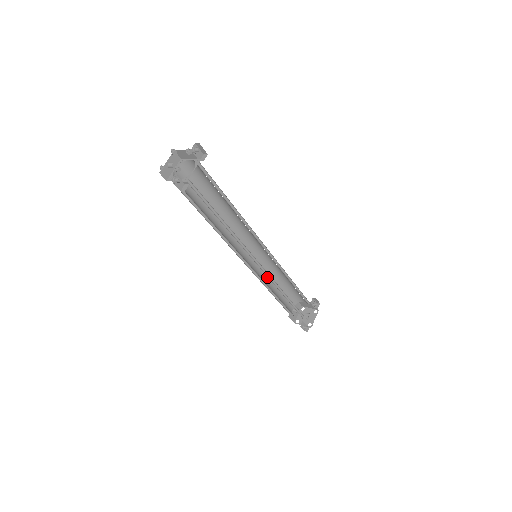
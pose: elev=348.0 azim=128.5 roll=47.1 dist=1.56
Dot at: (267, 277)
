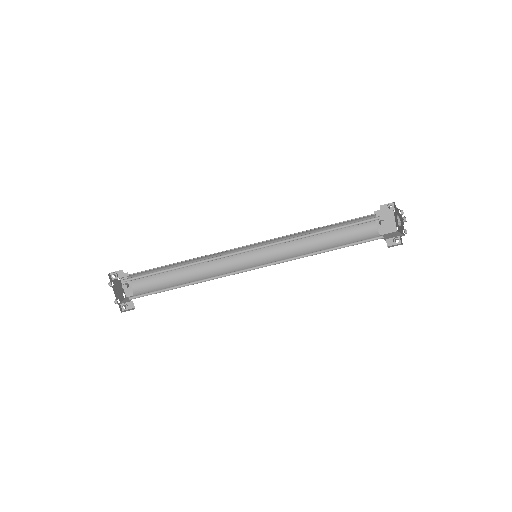
Dot at: (302, 241)
